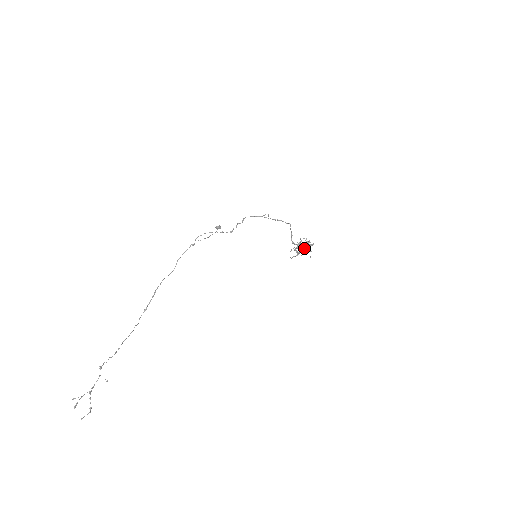
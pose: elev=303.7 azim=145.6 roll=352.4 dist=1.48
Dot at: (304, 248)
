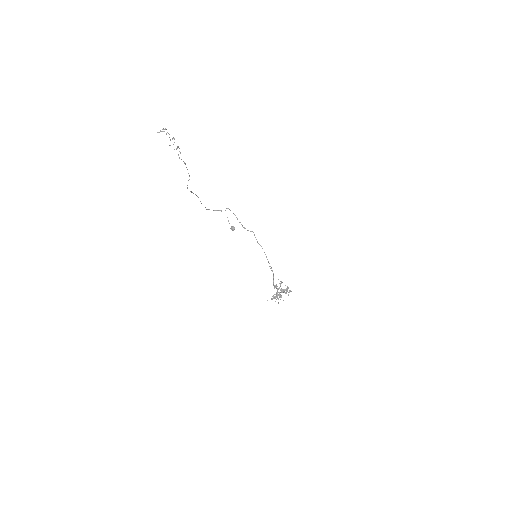
Dot at: (281, 297)
